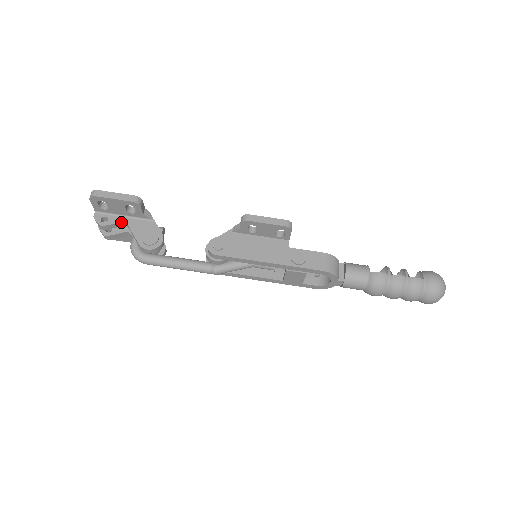
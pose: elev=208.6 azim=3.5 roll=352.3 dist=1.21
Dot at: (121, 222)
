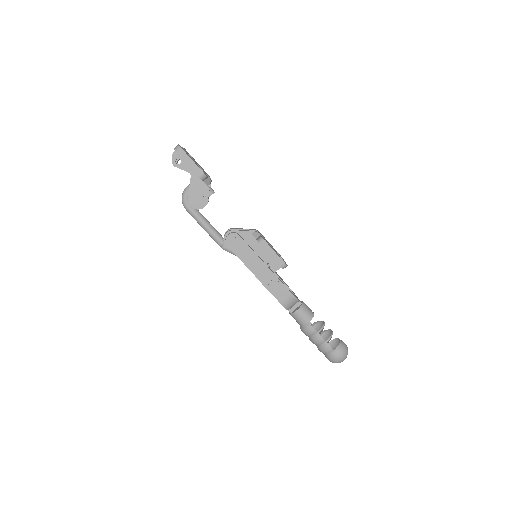
Dot at: (188, 172)
